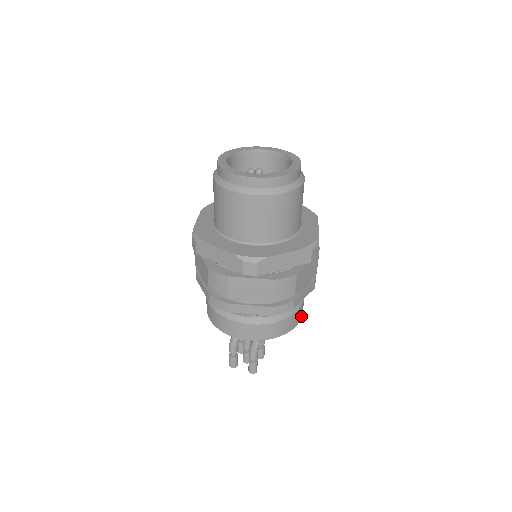
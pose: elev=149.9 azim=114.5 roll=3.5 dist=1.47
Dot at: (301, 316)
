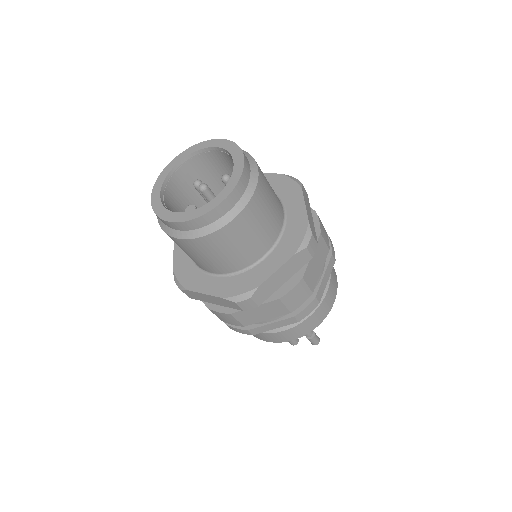
Dot at: (336, 286)
